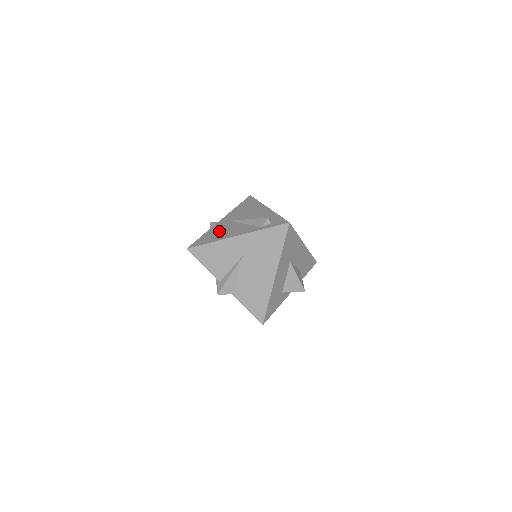
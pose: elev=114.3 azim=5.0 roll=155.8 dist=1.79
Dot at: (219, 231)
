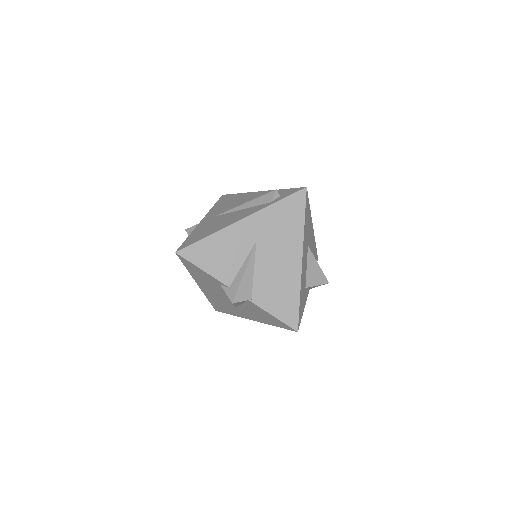
Dot at: (210, 225)
